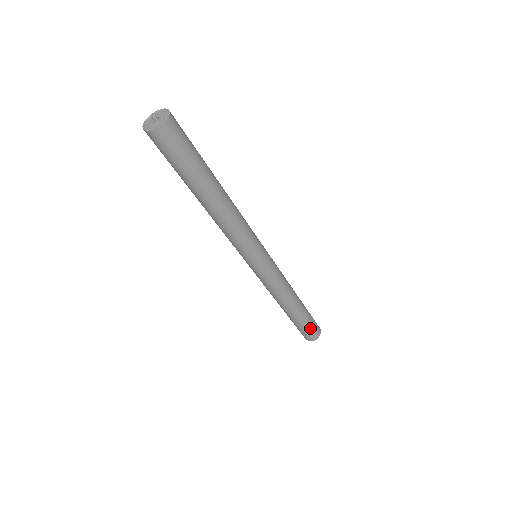
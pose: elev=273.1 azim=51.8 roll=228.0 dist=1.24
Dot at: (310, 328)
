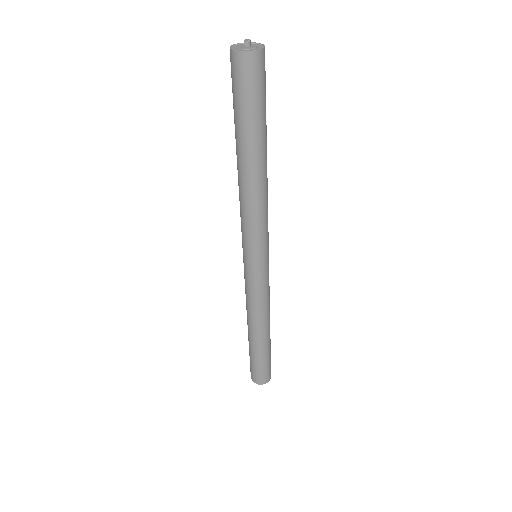
Dot at: (270, 361)
